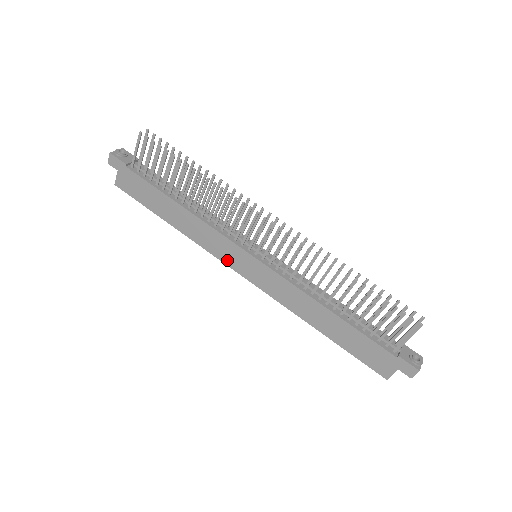
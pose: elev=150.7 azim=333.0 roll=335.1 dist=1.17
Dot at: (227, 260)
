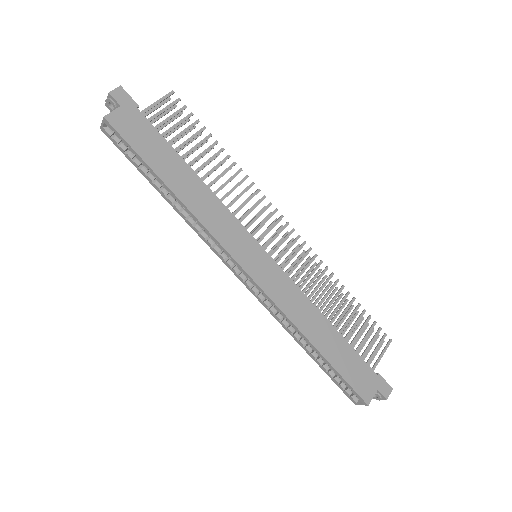
Dot at: (232, 248)
